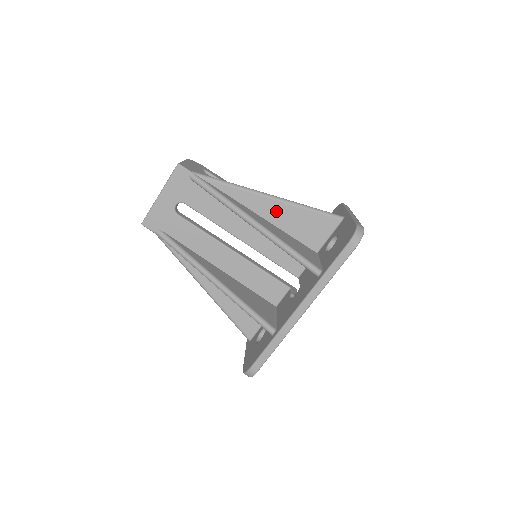
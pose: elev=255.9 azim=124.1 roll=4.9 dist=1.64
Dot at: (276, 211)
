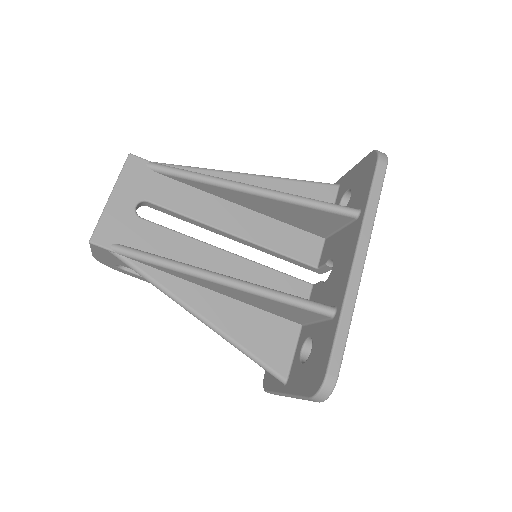
Dot at: occluded
